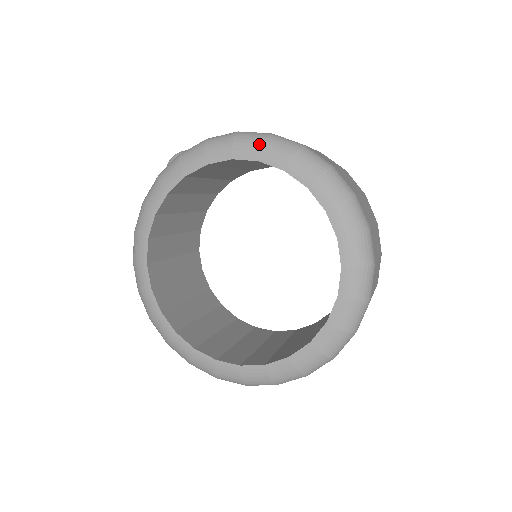
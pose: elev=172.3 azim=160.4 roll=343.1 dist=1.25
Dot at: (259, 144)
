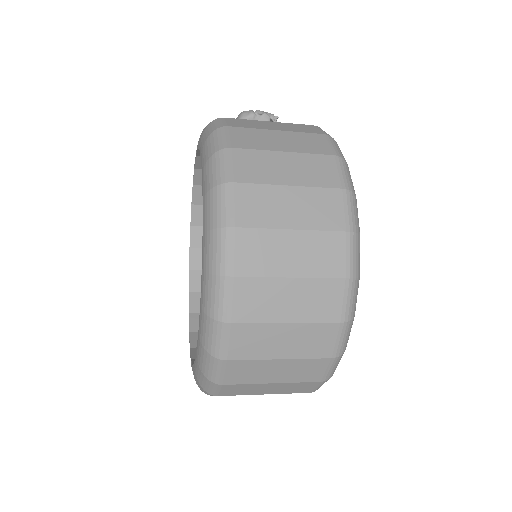
Dot at: (208, 156)
